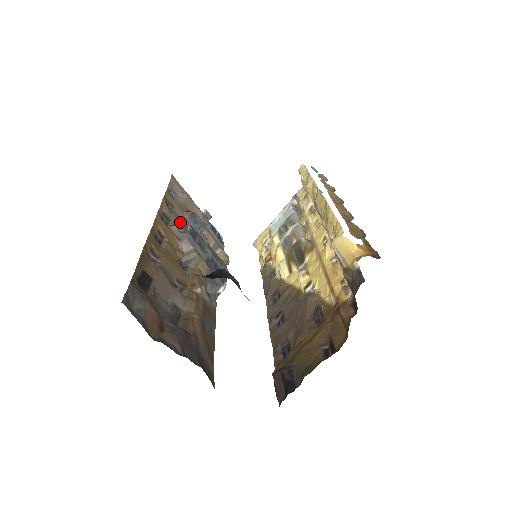
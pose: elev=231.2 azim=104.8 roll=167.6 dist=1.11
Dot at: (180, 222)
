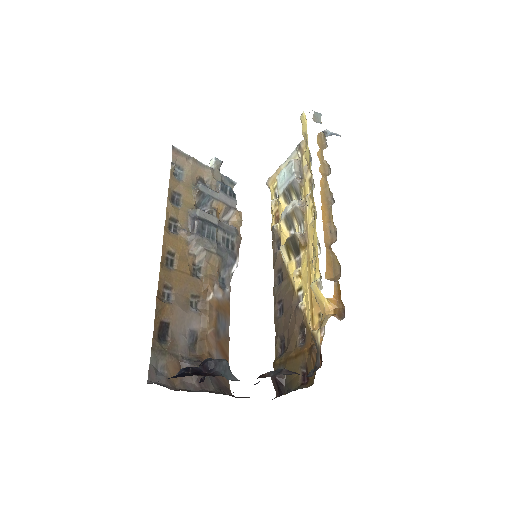
Dot at: (188, 213)
